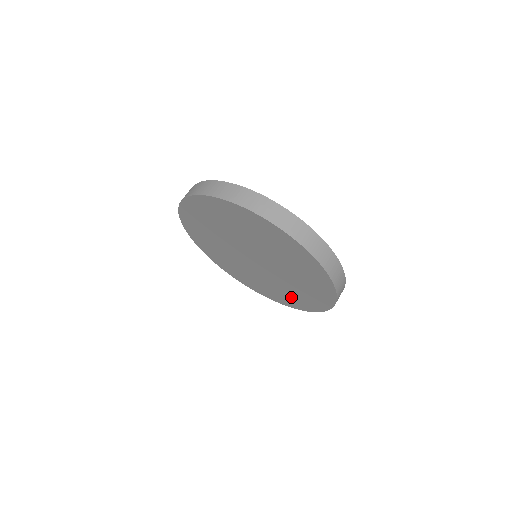
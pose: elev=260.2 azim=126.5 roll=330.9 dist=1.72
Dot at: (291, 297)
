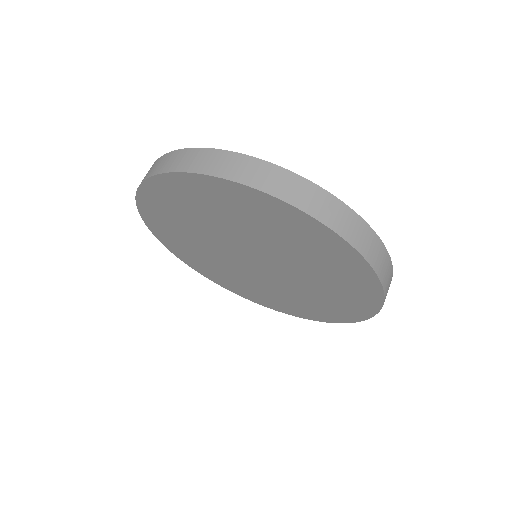
Dot at: (226, 278)
